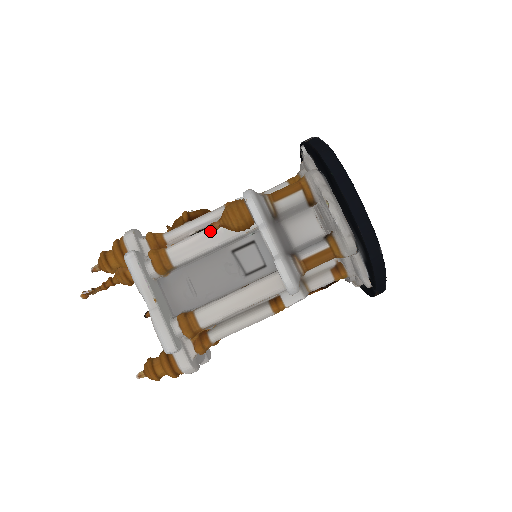
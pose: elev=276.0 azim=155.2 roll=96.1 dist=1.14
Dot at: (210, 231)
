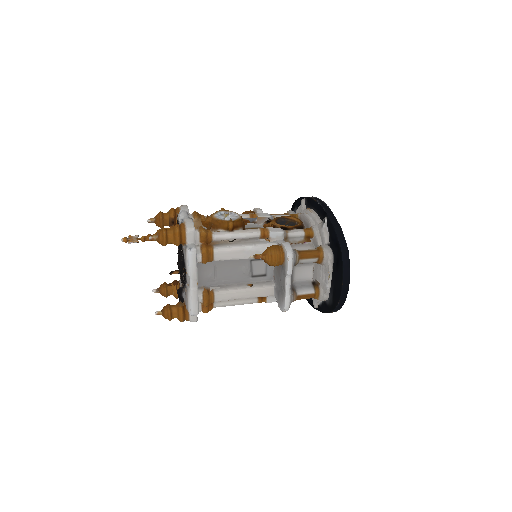
Dot at: (247, 249)
